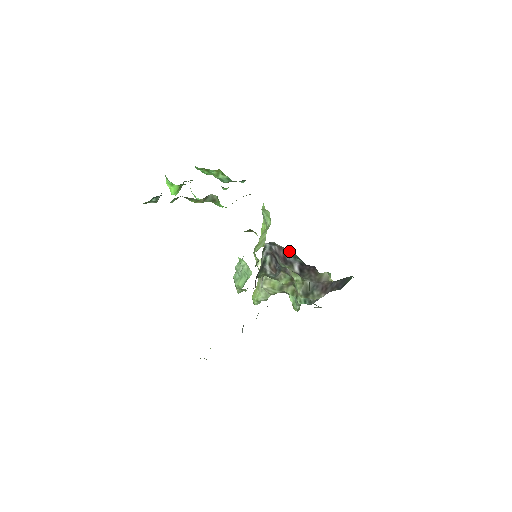
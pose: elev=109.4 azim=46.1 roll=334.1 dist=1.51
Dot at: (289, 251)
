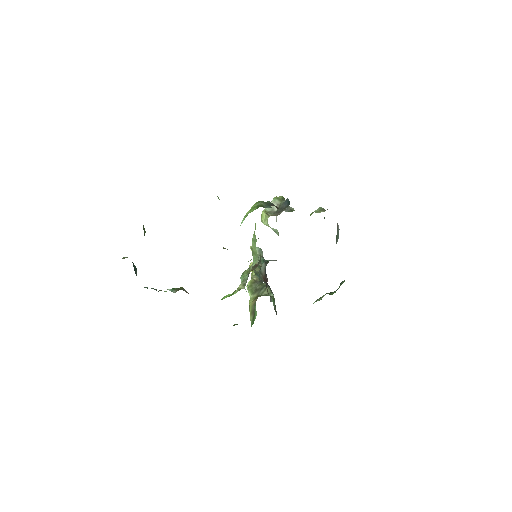
Dot at: occluded
